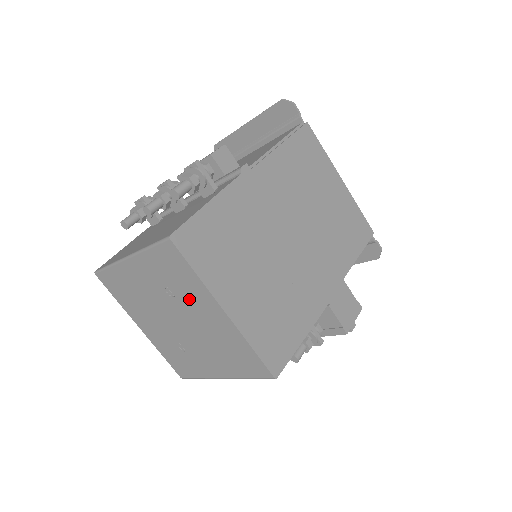
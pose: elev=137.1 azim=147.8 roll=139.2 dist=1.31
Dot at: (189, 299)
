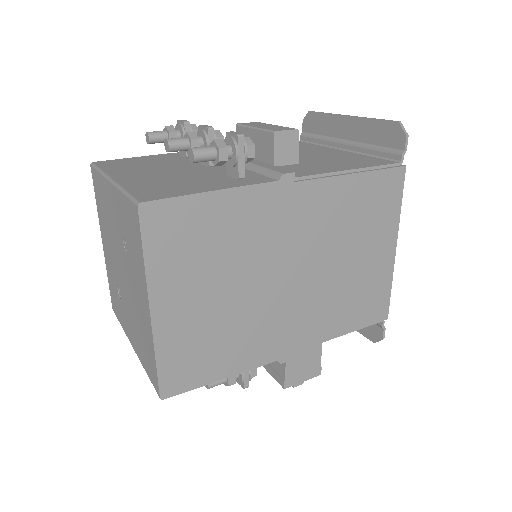
Dot at: (133, 268)
